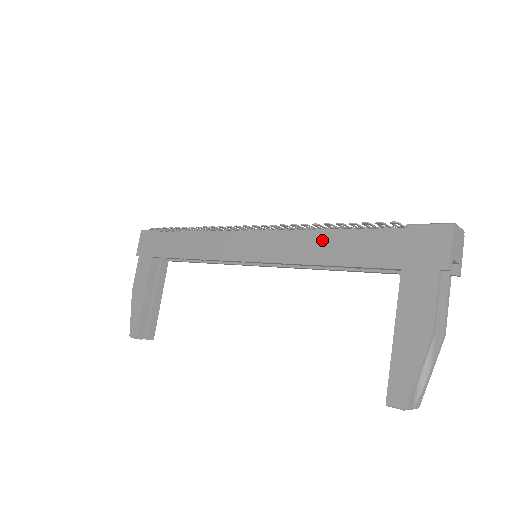
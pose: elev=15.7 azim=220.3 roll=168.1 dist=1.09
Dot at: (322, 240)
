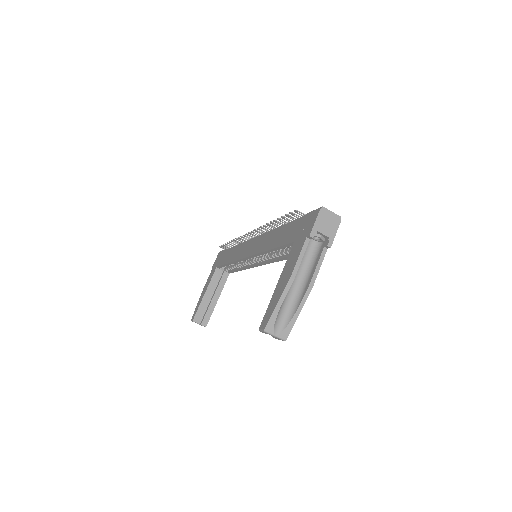
Dot at: (275, 234)
